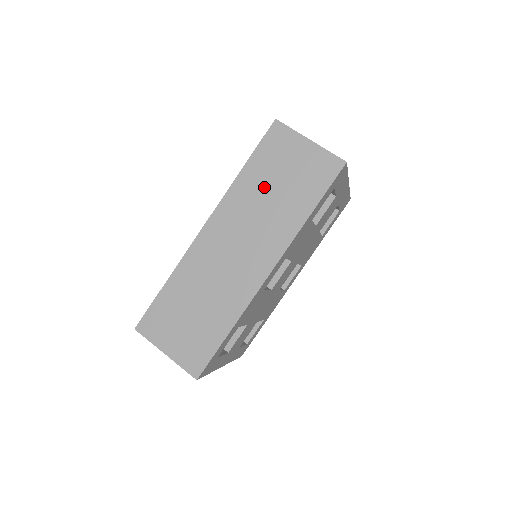
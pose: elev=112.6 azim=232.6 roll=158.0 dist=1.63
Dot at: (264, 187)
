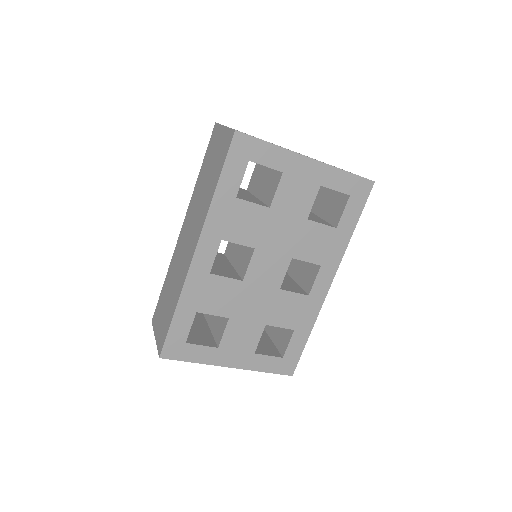
Dot at: (204, 180)
